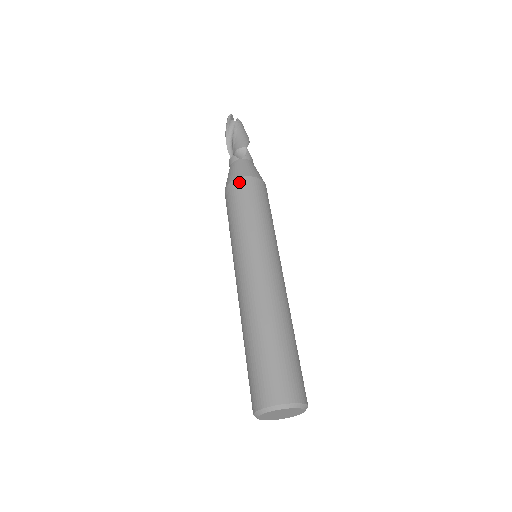
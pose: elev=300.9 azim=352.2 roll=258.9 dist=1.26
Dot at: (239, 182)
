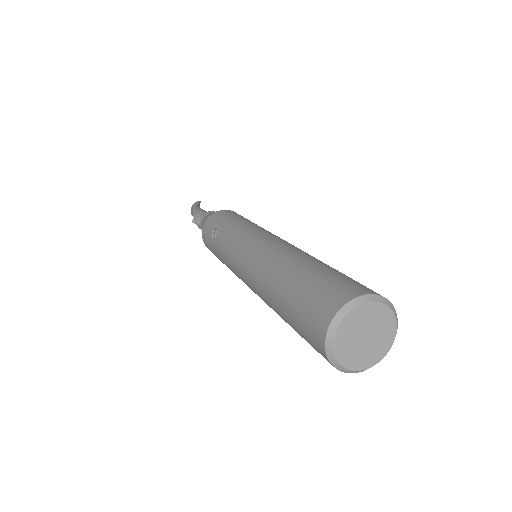
Dot at: (234, 212)
